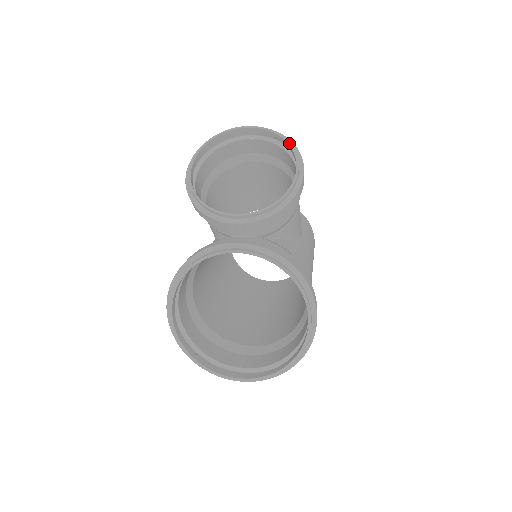
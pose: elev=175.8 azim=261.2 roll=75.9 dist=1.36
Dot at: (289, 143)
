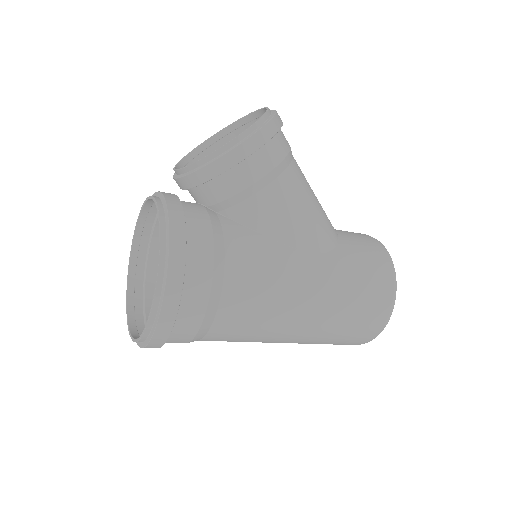
Dot at: (262, 115)
